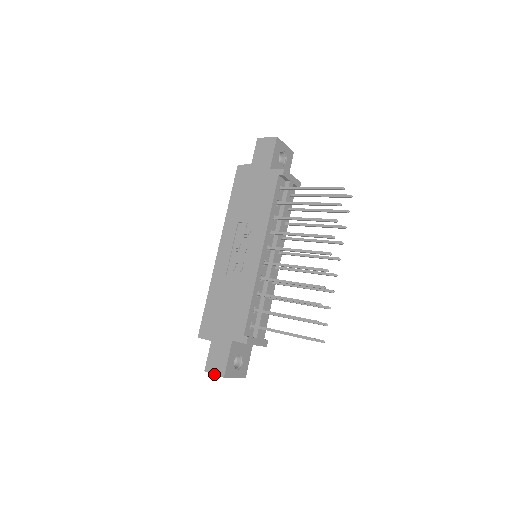
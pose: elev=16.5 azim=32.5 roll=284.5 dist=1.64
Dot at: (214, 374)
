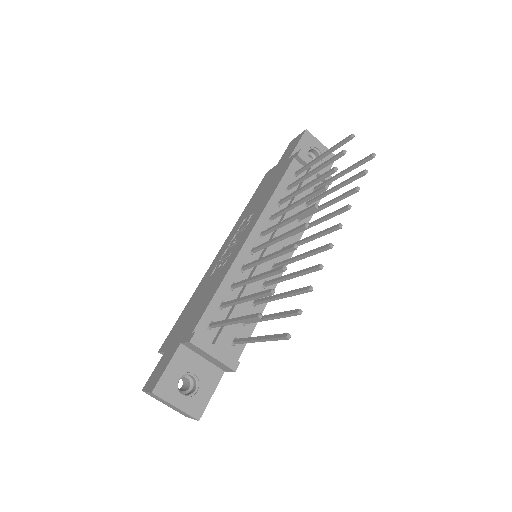
Dot at: (146, 391)
